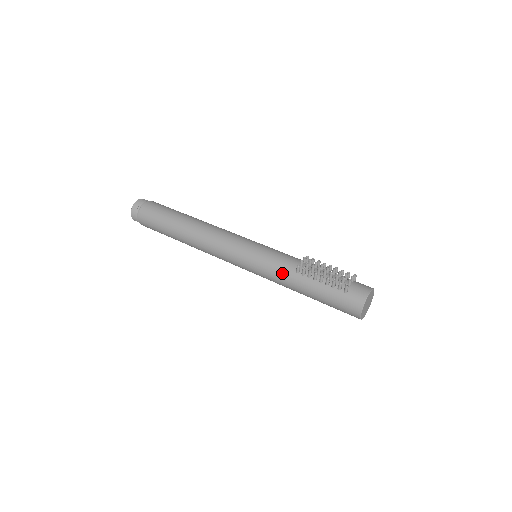
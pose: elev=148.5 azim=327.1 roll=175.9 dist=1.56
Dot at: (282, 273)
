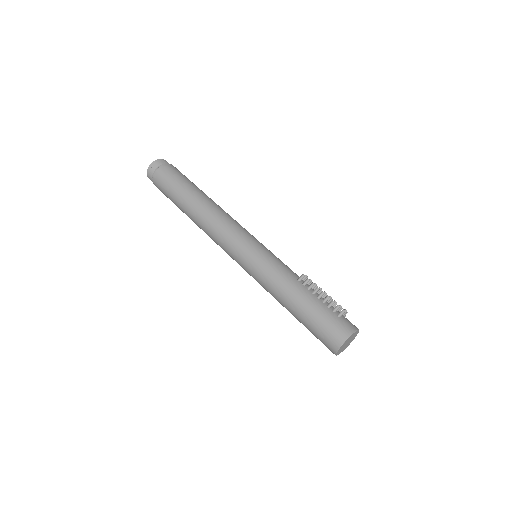
Dot at: (283, 273)
